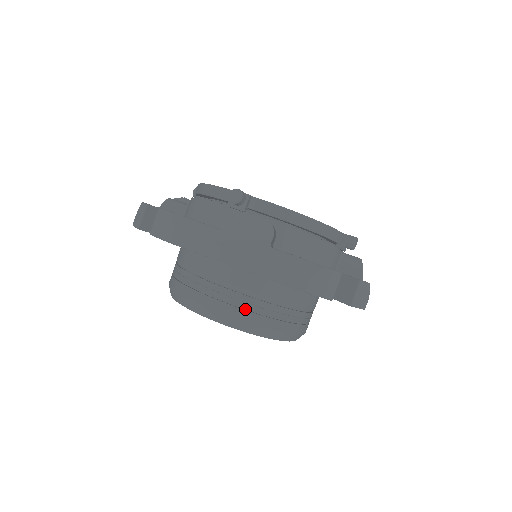
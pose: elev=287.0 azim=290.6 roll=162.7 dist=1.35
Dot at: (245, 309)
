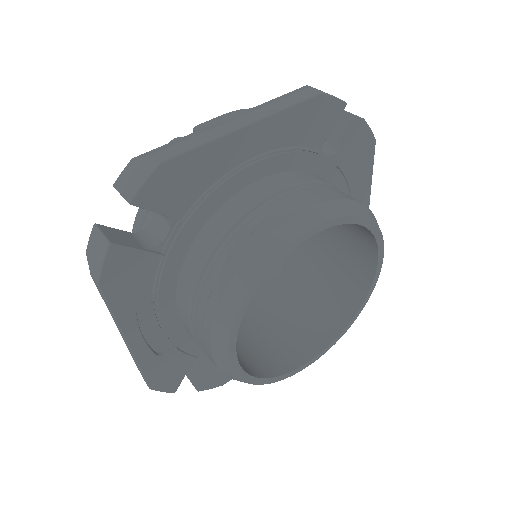
Dot at: (307, 198)
